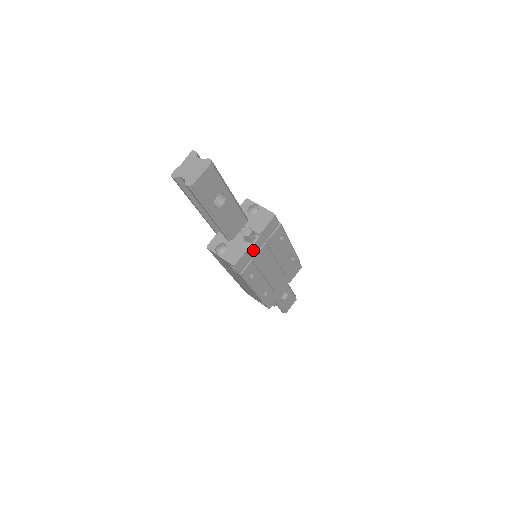
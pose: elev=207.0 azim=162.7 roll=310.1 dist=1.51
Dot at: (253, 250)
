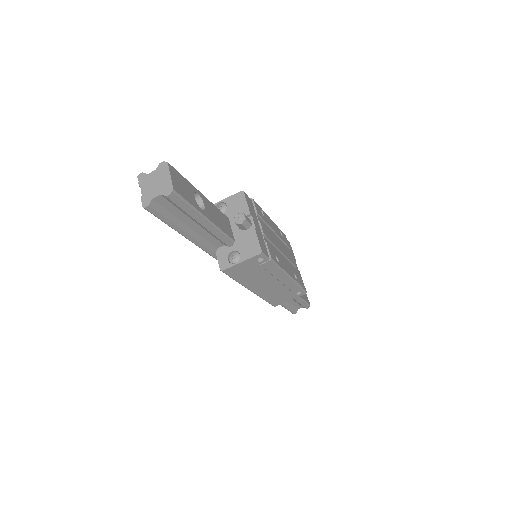
Dot at: (258, 232)
